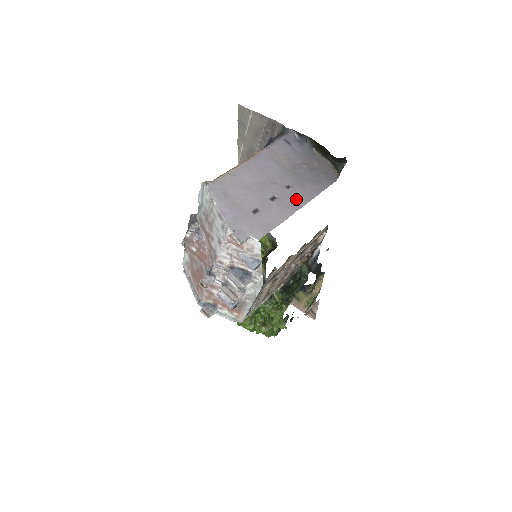
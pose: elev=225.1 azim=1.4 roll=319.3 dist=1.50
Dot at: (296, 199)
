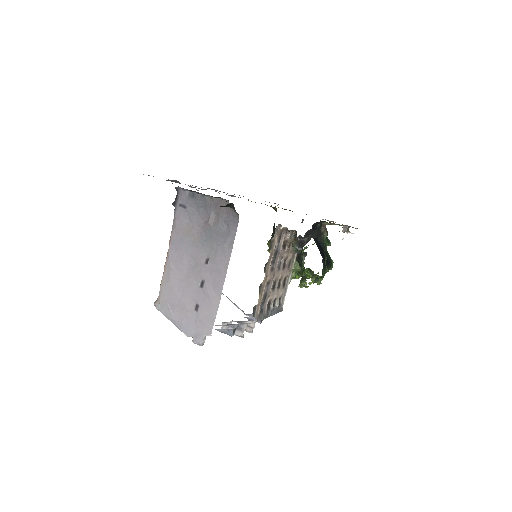
Dot at: (218, 271)
